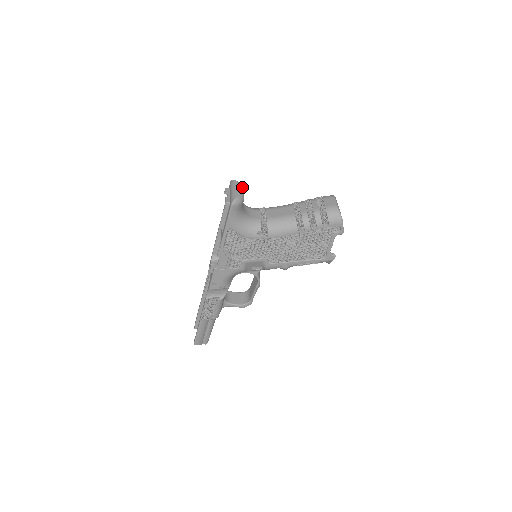
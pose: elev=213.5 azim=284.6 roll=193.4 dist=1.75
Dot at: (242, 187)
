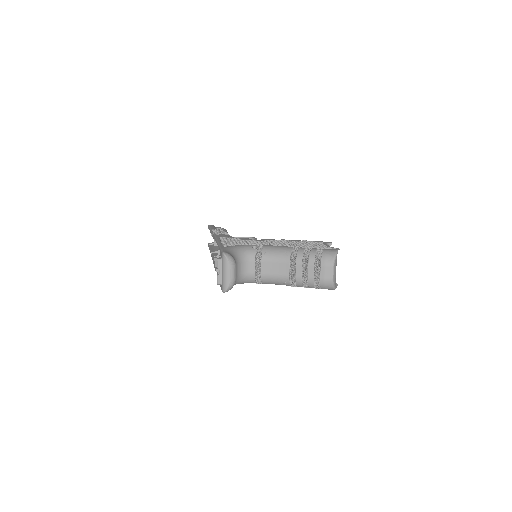
Dot at: (234, 267)
